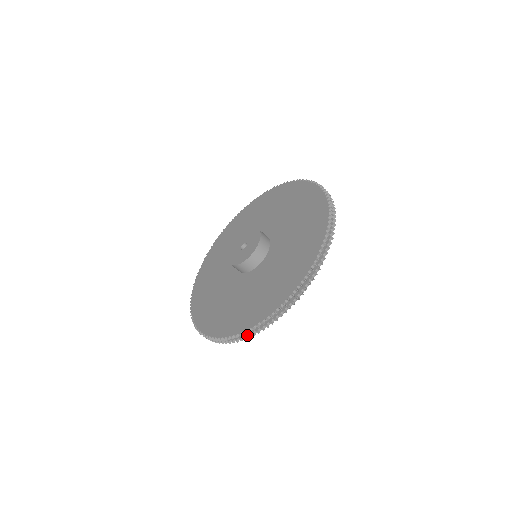
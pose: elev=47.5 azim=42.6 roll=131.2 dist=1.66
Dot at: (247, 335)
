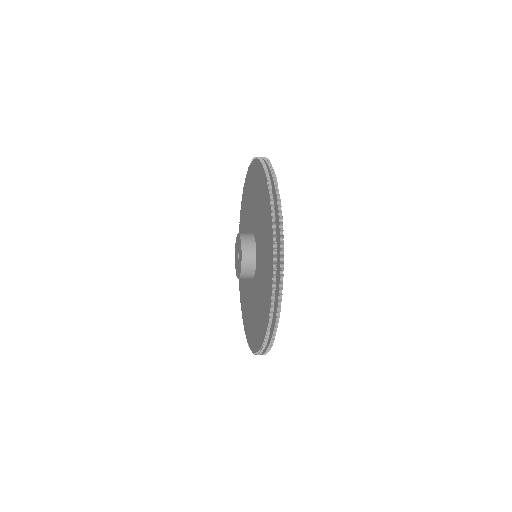
Dot at: occluded
